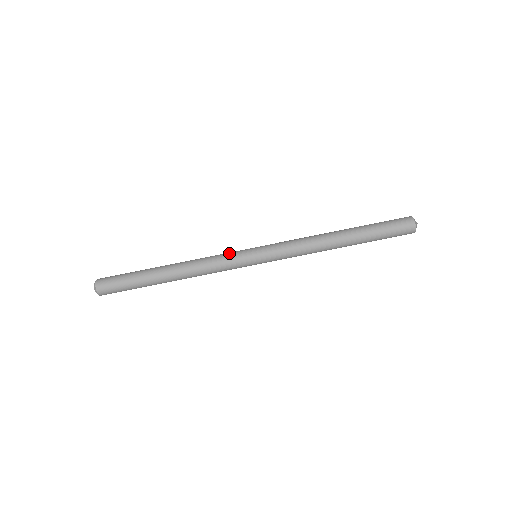
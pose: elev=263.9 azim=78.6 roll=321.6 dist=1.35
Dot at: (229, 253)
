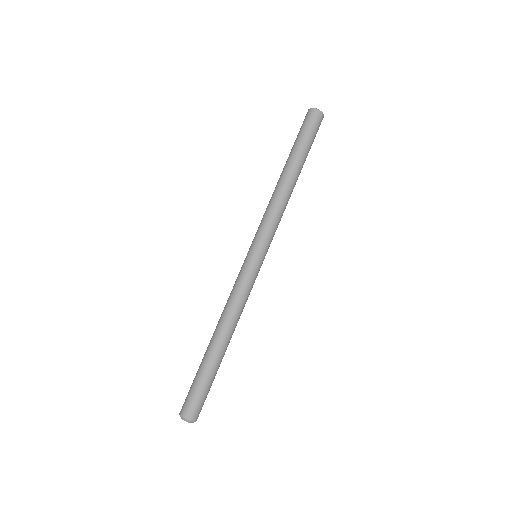
Dot at: (242, 278)
